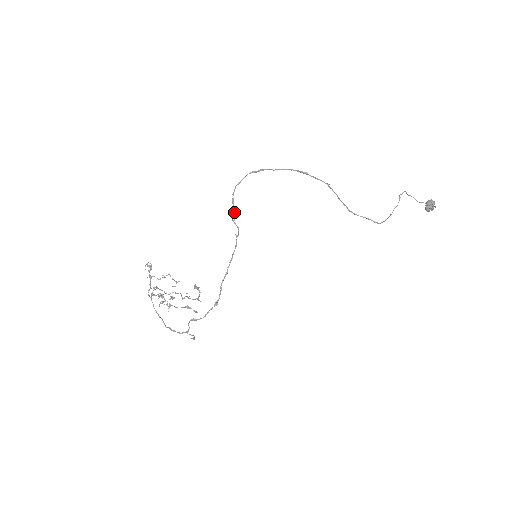
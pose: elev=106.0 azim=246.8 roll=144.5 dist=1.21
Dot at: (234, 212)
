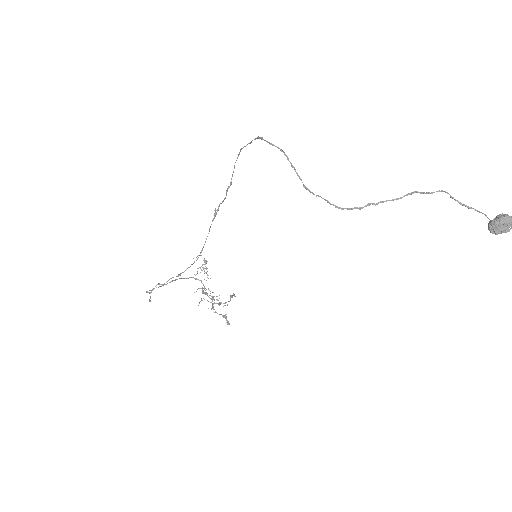
Dot at: occluded
